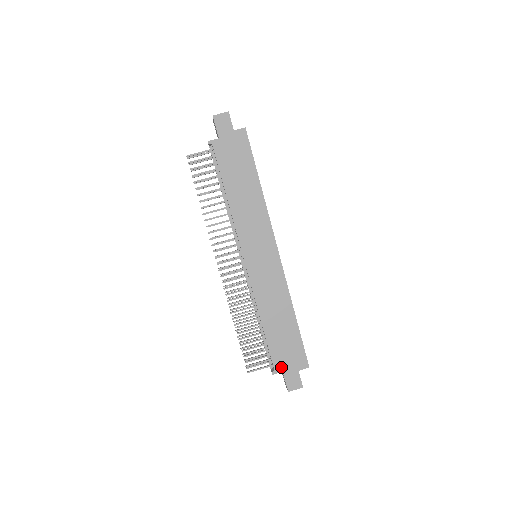
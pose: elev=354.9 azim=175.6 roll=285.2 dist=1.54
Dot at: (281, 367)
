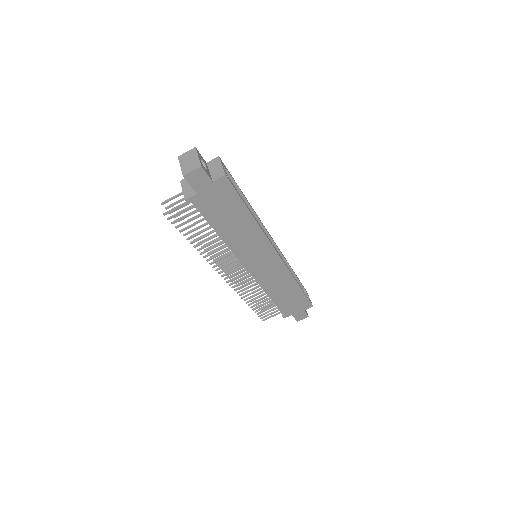
Dot at: (290, 313)
